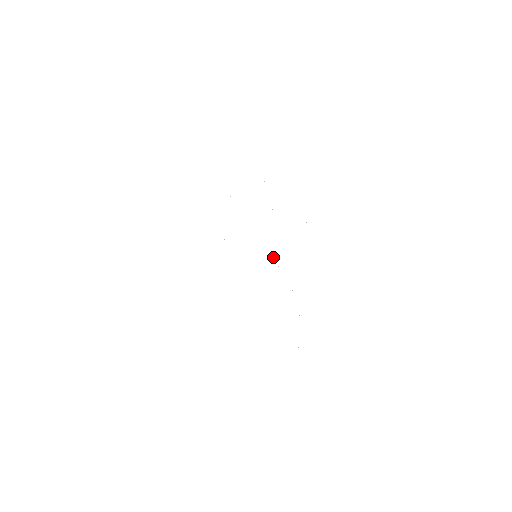
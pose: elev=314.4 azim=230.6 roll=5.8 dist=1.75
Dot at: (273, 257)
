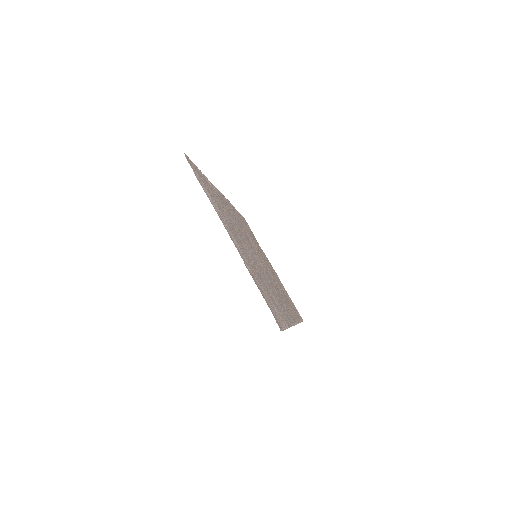
Dot at: (267, 281)
